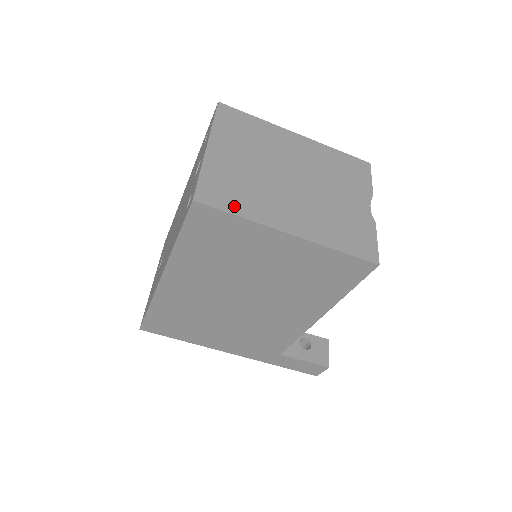
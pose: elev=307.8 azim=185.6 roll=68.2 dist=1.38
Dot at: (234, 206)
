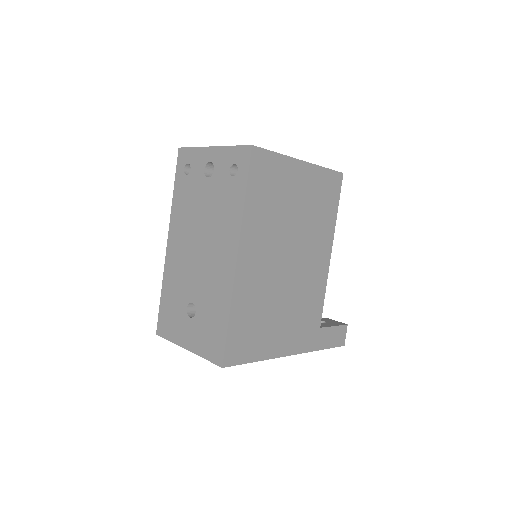
Dot at: occluded
